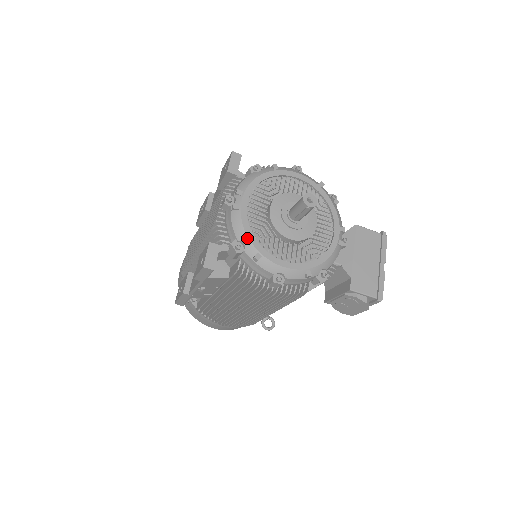
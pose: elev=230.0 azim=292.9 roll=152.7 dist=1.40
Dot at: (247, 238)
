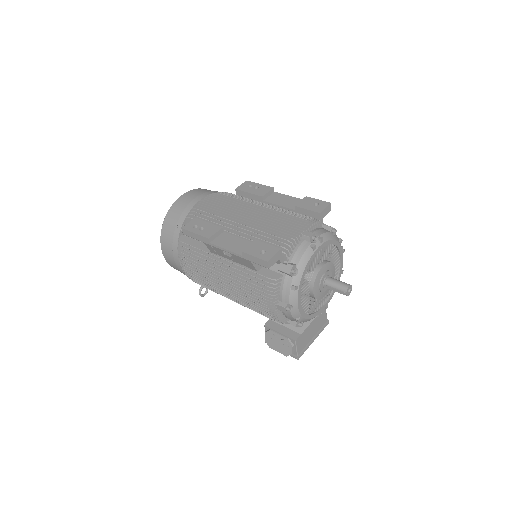
Dot at: (303, 272)
